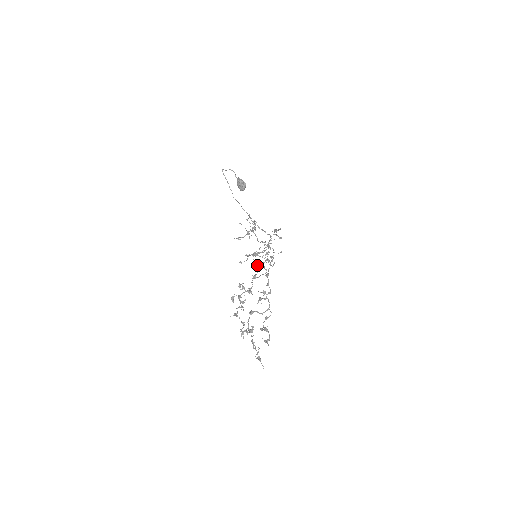
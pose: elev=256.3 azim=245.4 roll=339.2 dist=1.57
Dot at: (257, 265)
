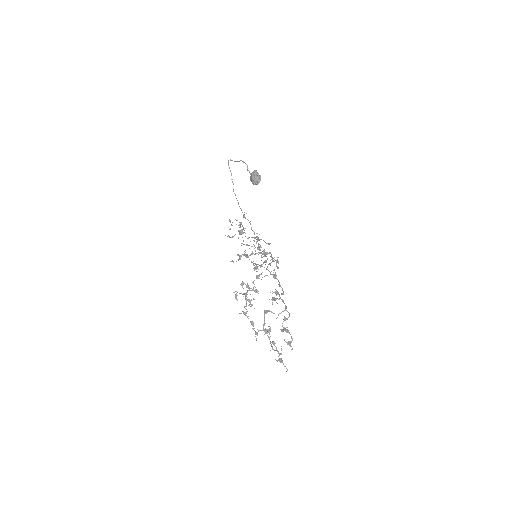
Dot at: (255, 266)
